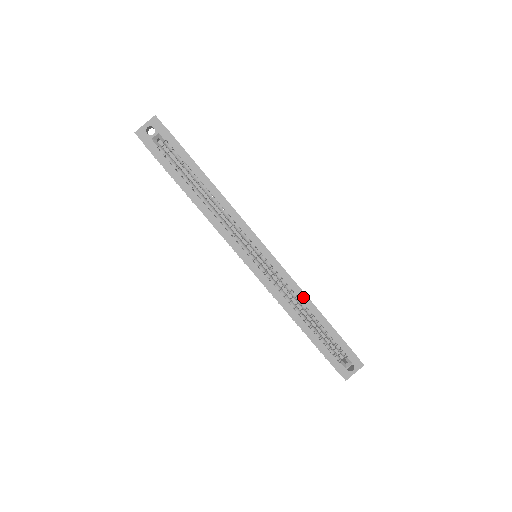
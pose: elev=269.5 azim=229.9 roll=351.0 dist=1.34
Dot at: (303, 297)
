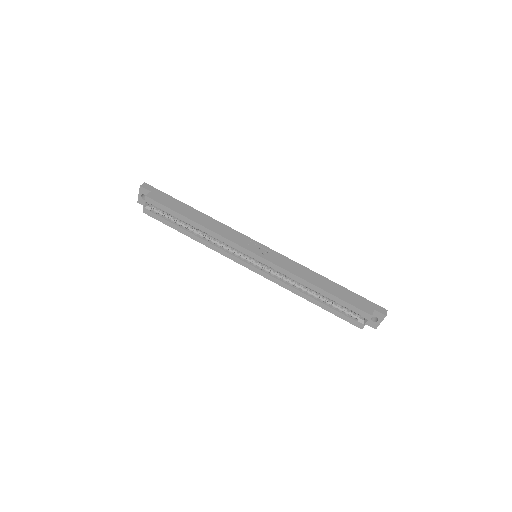
Dot at: (300, 280)
